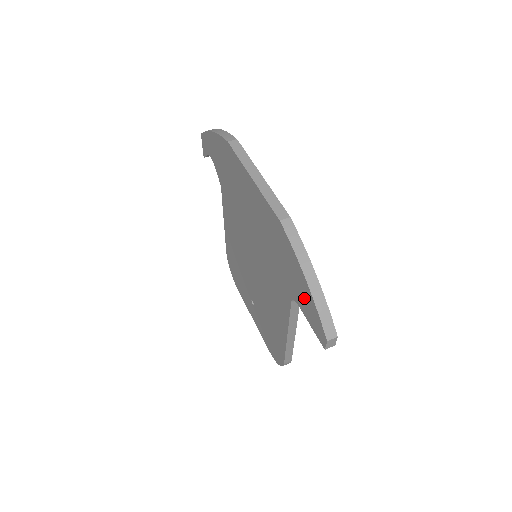
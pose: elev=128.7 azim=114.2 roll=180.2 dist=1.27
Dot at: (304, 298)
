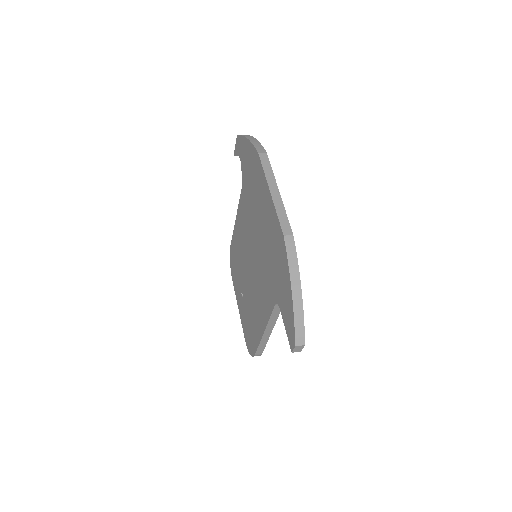
Dot at: (286, 305)
